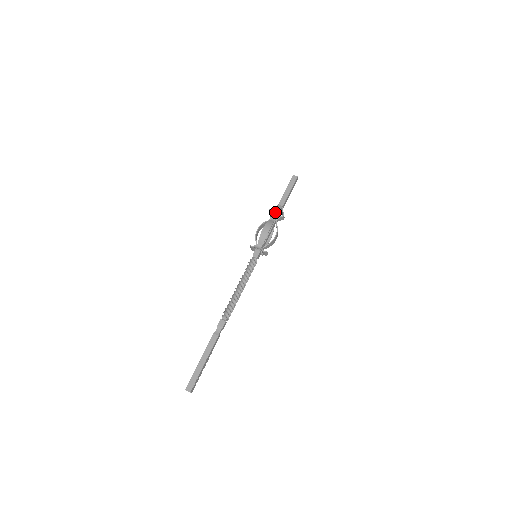
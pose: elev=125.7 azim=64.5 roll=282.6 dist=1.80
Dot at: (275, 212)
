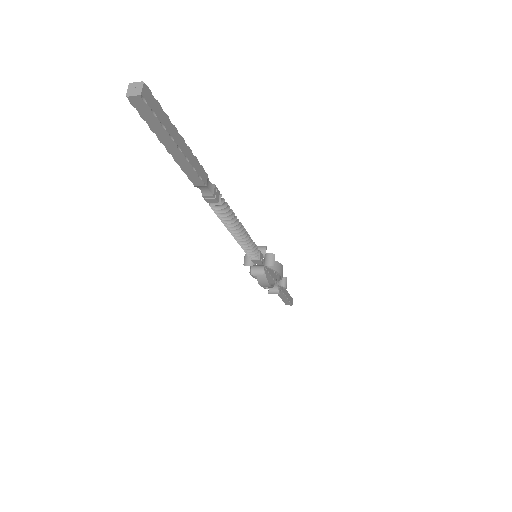
Dot at: occluded
